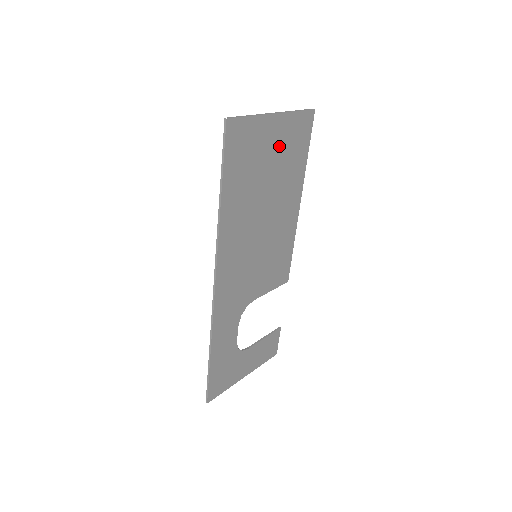
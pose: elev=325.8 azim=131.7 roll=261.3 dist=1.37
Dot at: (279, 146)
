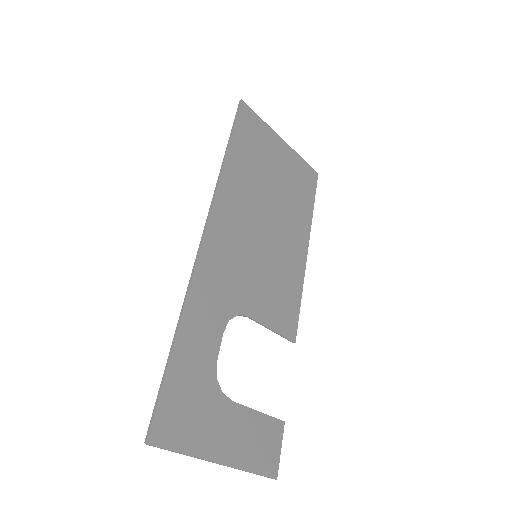
Dot at: (285, 168)
